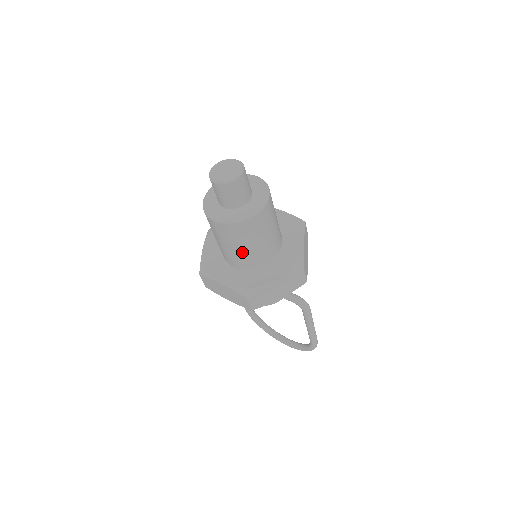
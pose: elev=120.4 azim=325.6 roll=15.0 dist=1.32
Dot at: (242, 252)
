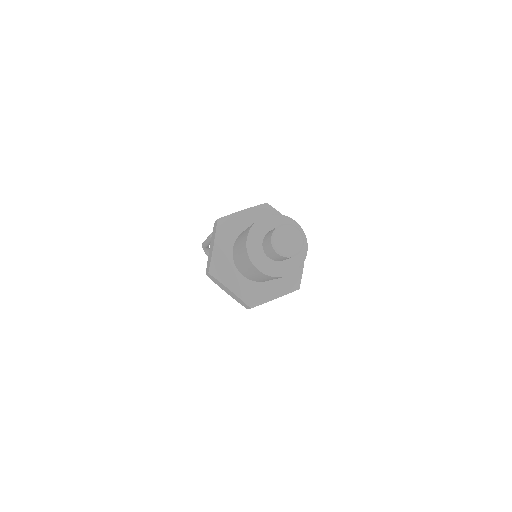
Dot at: (262, 279)
